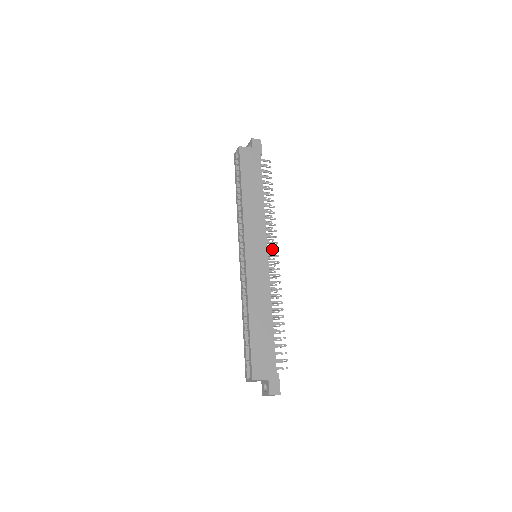
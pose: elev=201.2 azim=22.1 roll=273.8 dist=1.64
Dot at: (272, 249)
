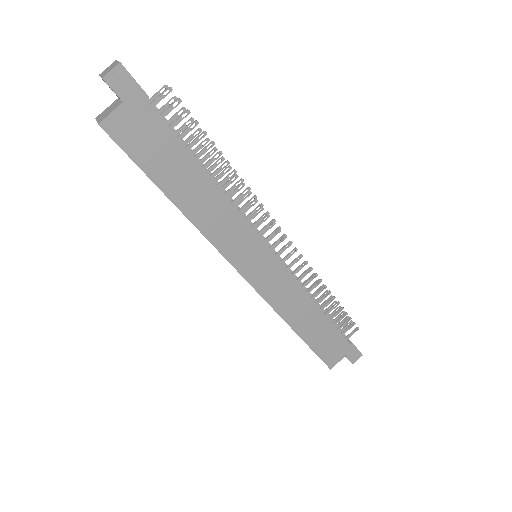
Dot at: (272, 235)
